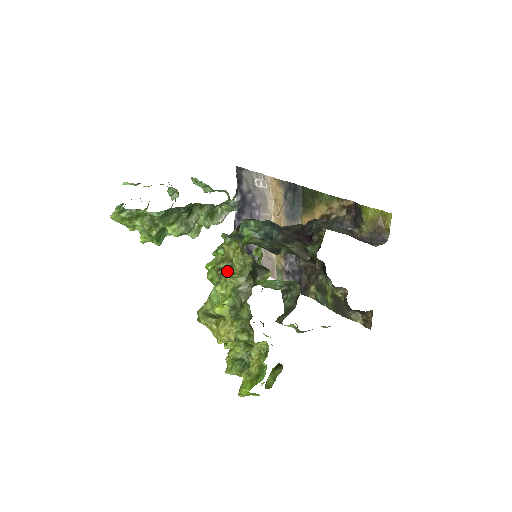
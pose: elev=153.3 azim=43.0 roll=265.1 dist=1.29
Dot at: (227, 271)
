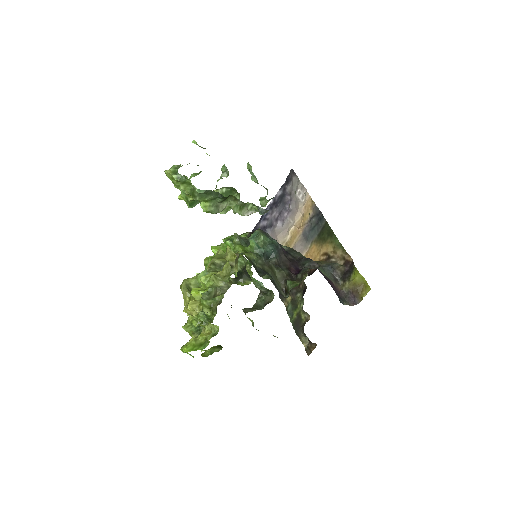
Dot at: (217, 268)
